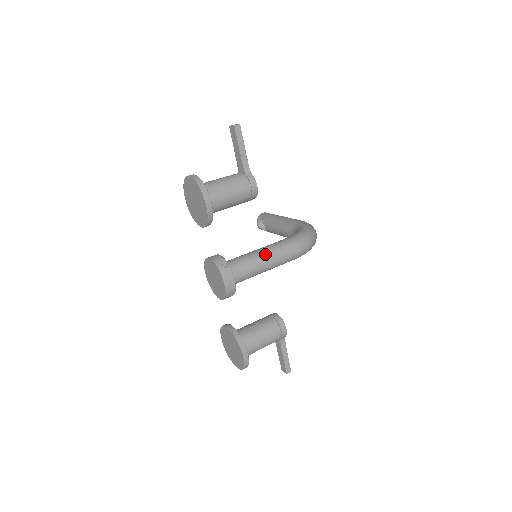
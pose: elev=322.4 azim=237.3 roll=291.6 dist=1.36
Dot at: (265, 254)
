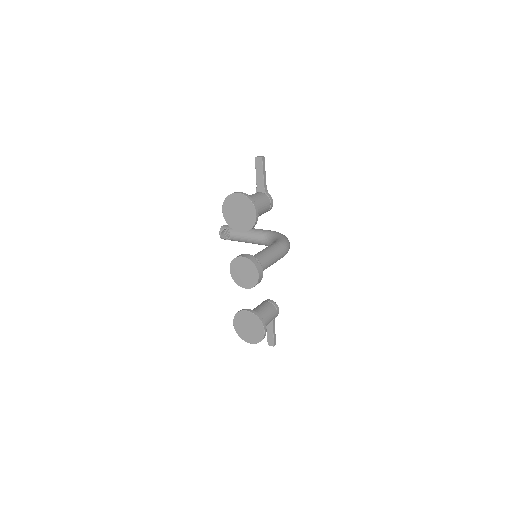
Dot at: (271, 253)
